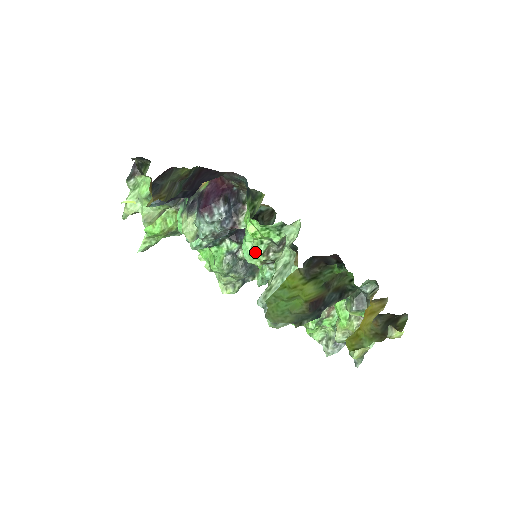
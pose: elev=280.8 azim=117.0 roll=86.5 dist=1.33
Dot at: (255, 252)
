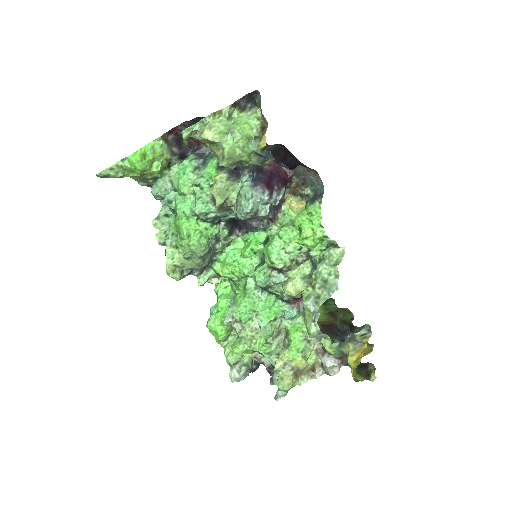
Dot at: (287, 254)
